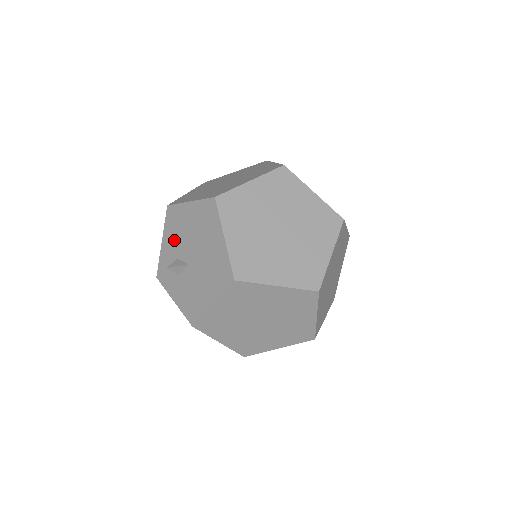
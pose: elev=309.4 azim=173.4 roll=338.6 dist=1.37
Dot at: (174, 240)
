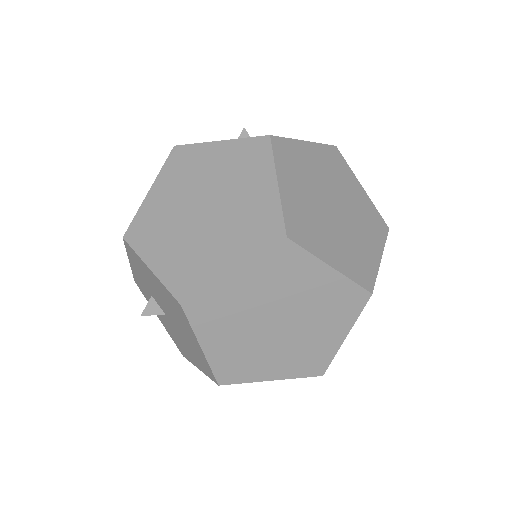
Dot at: (143, 278)
